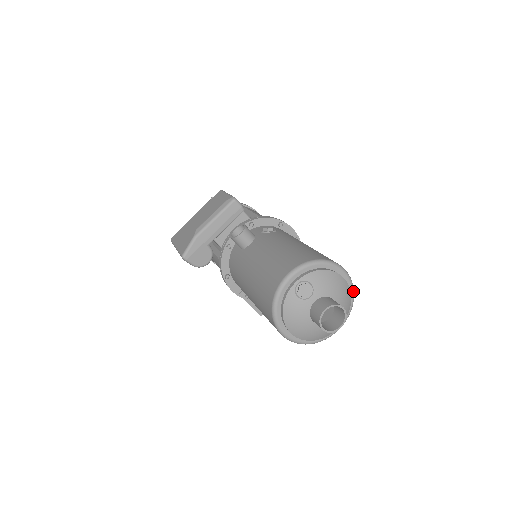
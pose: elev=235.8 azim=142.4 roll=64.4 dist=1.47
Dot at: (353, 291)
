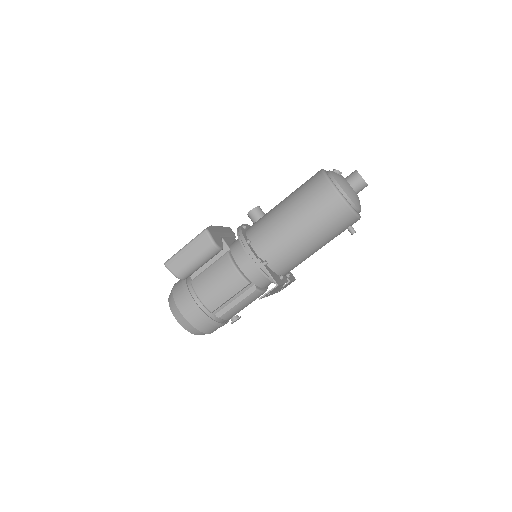
Dot at: occluded
